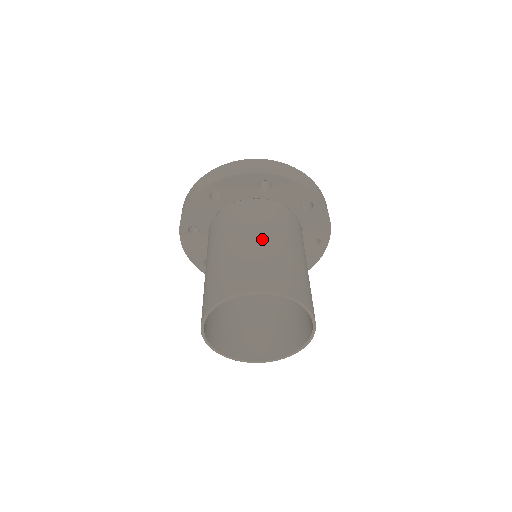
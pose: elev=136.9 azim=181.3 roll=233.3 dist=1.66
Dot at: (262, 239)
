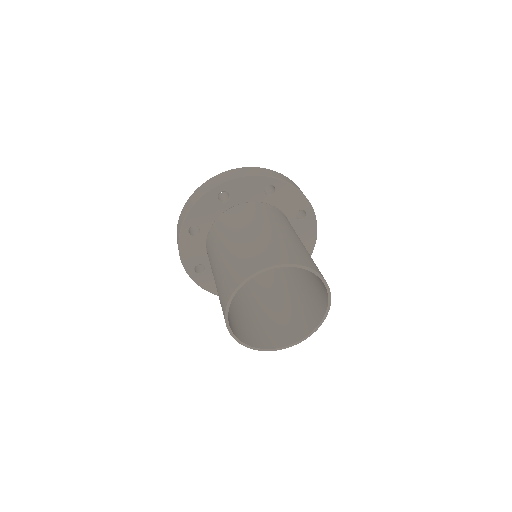
Dot at: occluded
